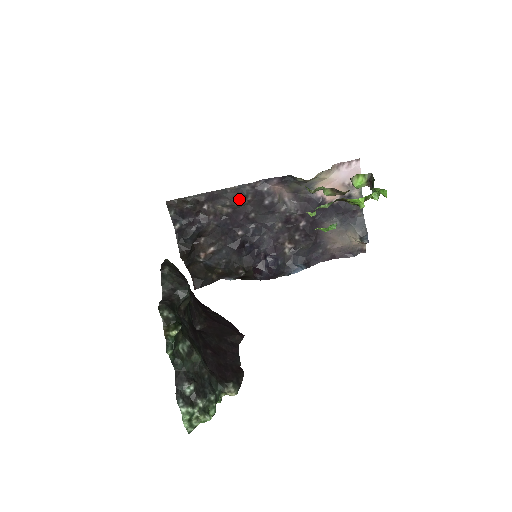
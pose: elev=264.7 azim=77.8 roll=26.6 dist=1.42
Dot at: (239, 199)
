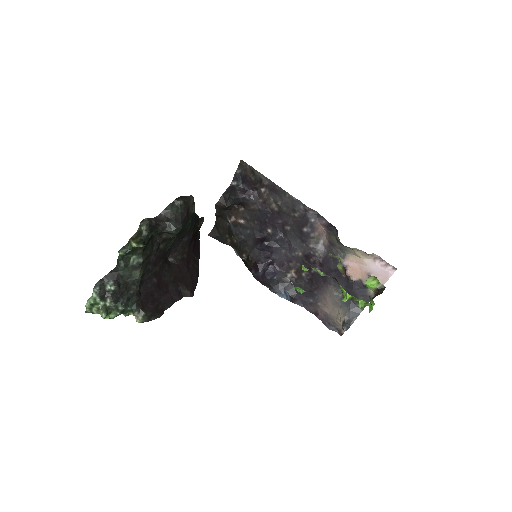
Dot at: (289, 208)
